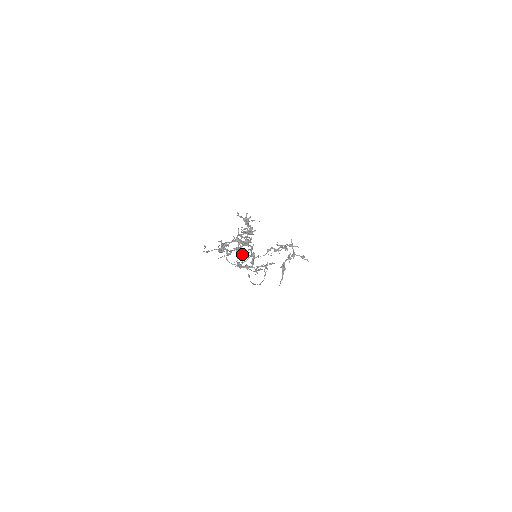
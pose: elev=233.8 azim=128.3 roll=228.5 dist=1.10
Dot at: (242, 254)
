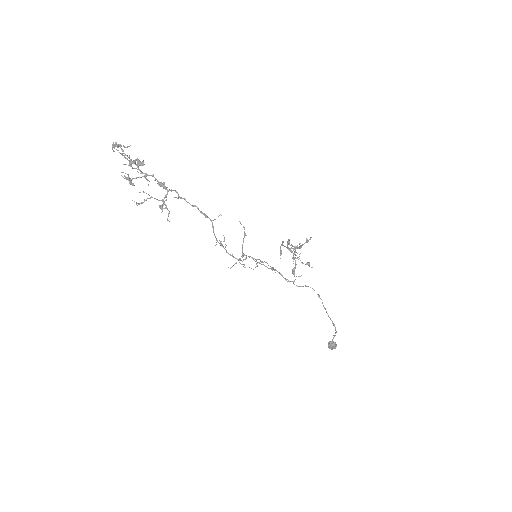
Dot at: (332, 341)
